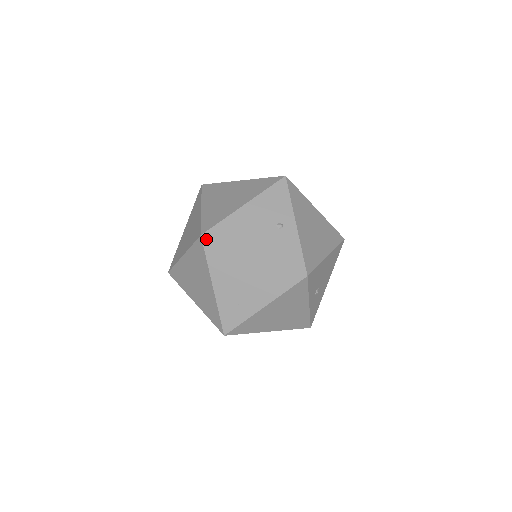
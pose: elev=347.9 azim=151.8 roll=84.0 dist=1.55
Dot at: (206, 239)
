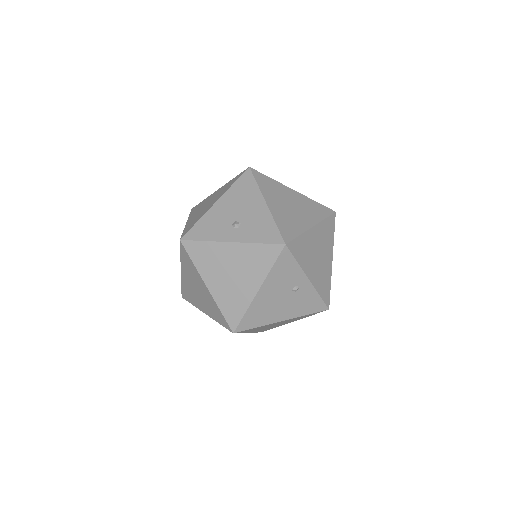
Dot at: (238, 332)
